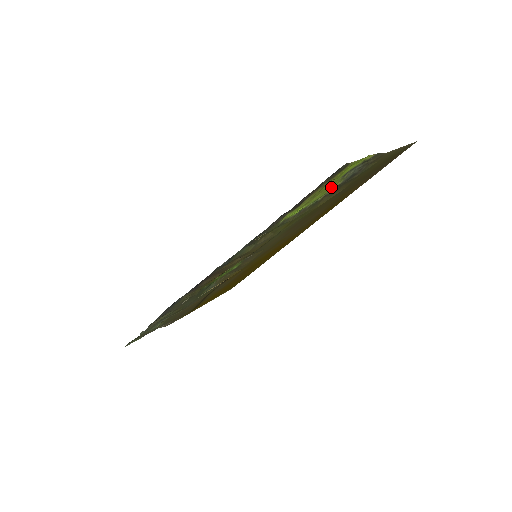
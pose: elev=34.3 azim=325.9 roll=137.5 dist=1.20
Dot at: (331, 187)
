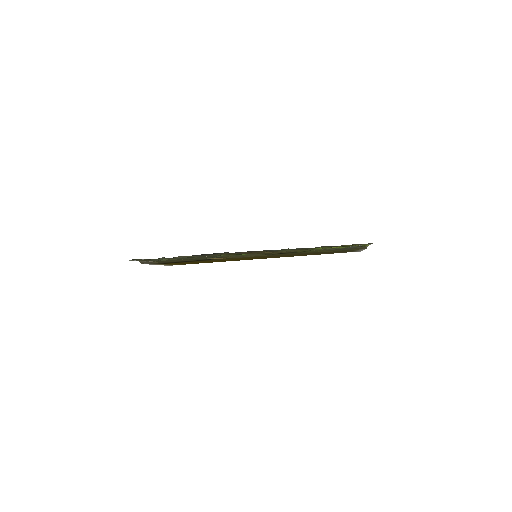
Dot at: occluded
